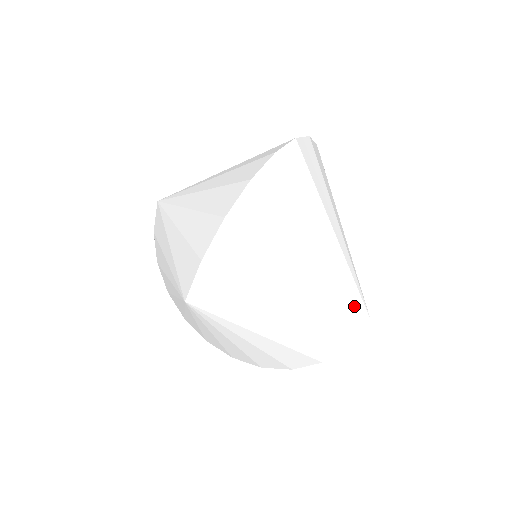
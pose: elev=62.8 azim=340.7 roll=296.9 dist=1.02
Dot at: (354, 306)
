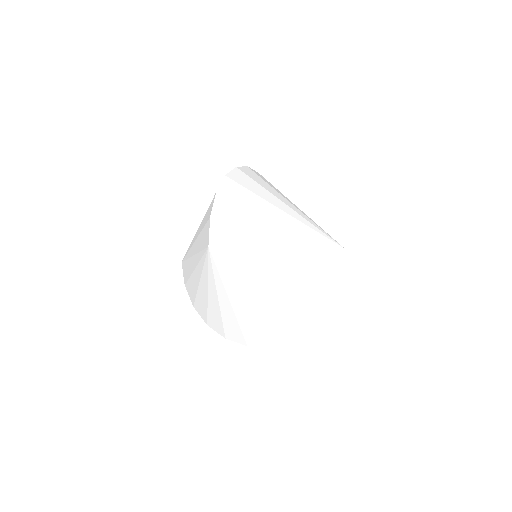
Dot at: (327, 240)
